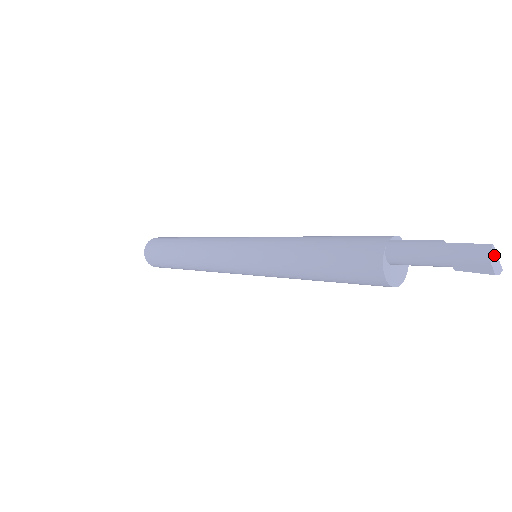
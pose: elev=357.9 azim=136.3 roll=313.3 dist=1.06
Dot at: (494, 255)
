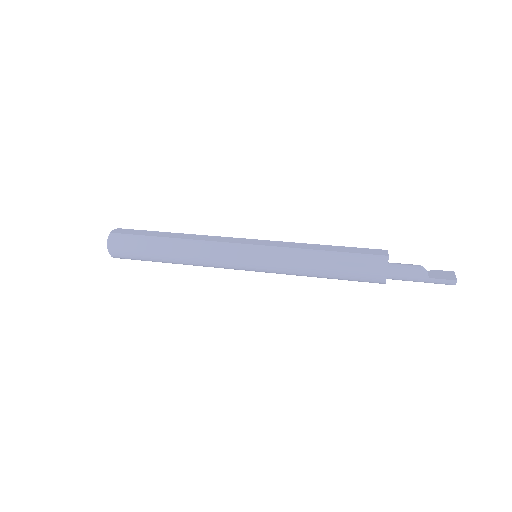
Dot at: (455, 280)
